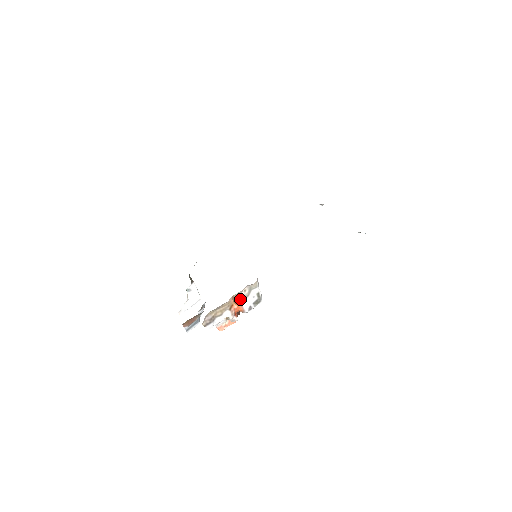
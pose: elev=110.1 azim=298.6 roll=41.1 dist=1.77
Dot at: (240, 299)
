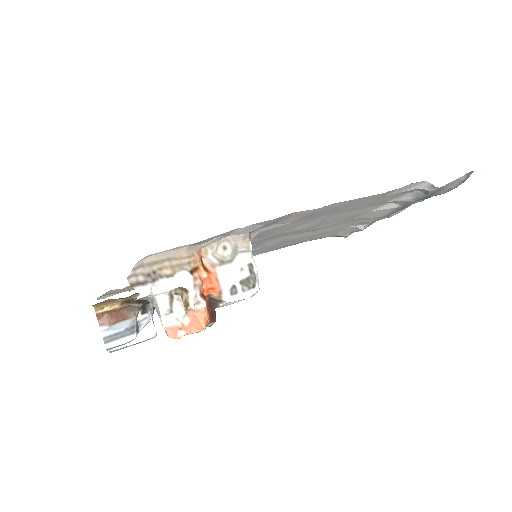
Dot at: (214, 263)
